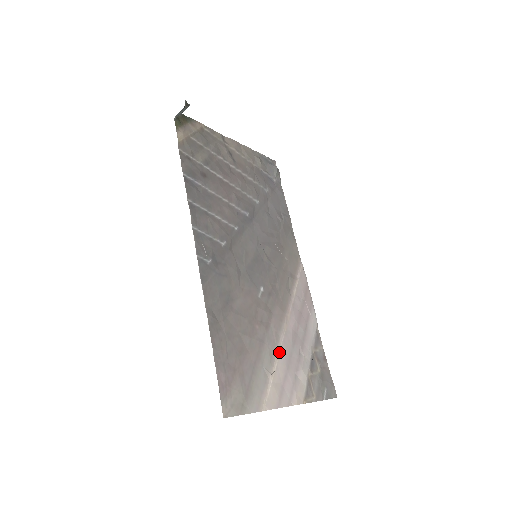
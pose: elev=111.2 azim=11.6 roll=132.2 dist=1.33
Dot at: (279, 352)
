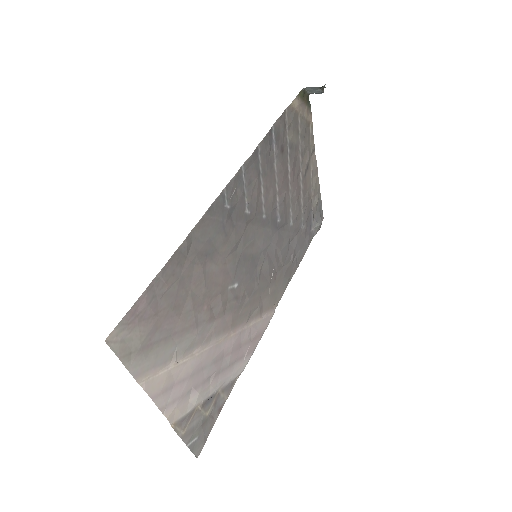
Dot at: (199, 352)
